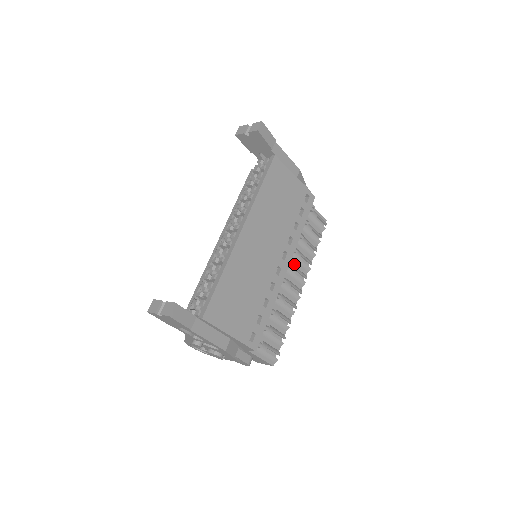
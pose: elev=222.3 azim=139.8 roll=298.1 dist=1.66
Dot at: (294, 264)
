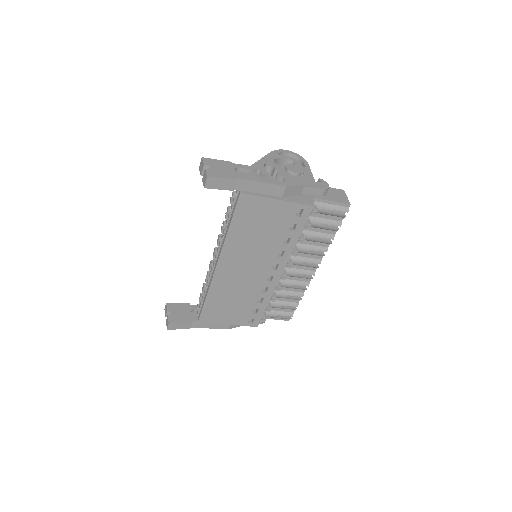
Dot at: (302, 256)
